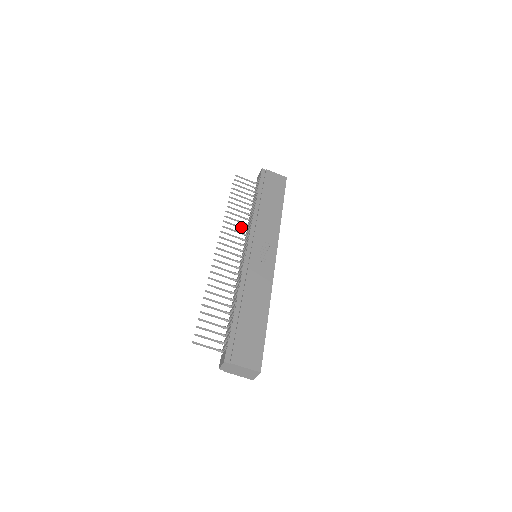
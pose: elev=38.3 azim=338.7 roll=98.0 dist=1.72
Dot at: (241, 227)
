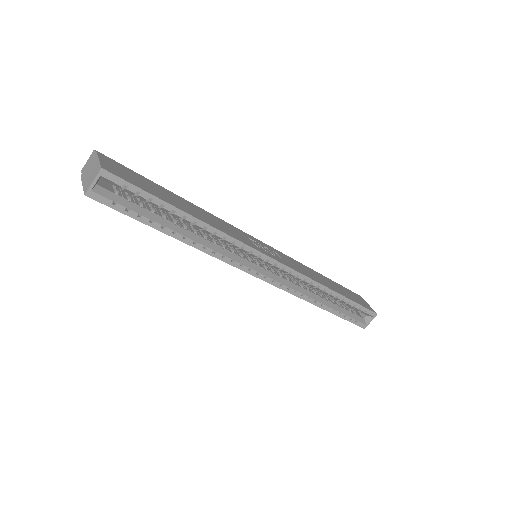
Dot at: occluded
